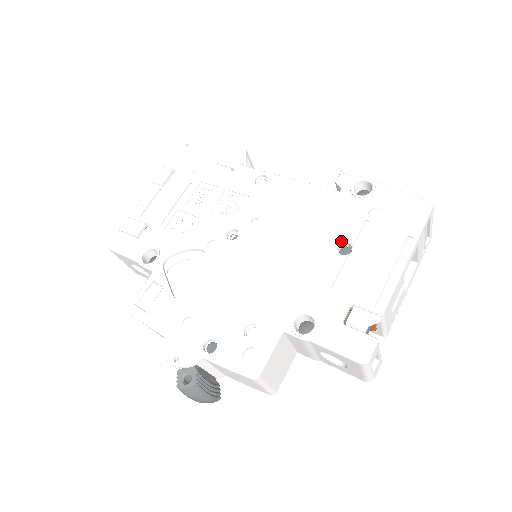
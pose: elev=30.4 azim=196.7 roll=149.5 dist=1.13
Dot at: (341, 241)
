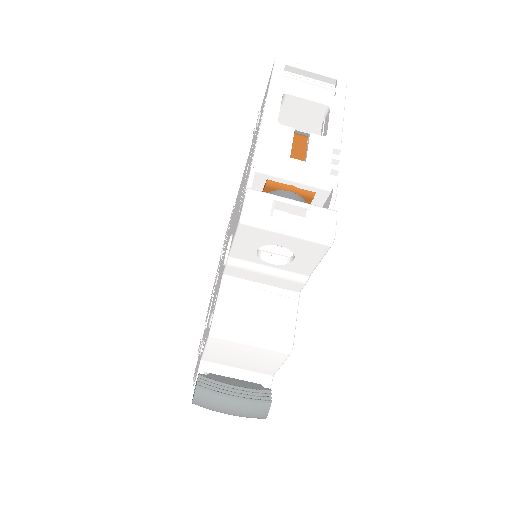
Dot at: (247, 167)
